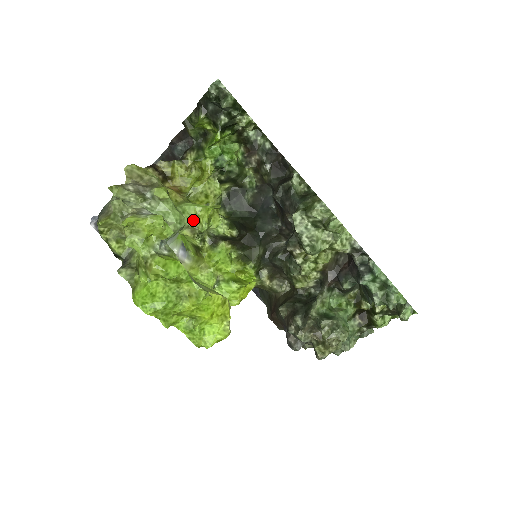
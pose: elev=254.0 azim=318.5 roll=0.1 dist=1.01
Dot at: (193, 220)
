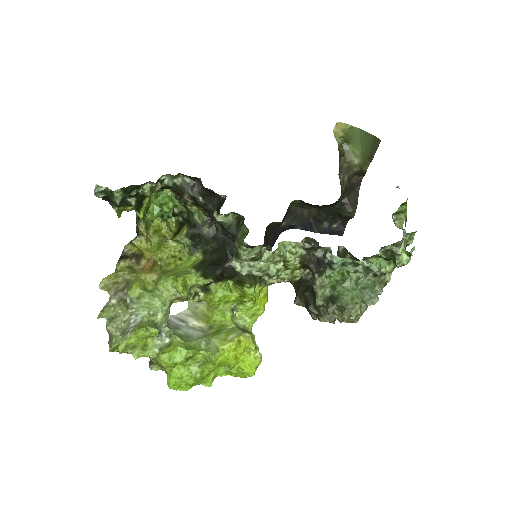
Dot at: (173, 293)
